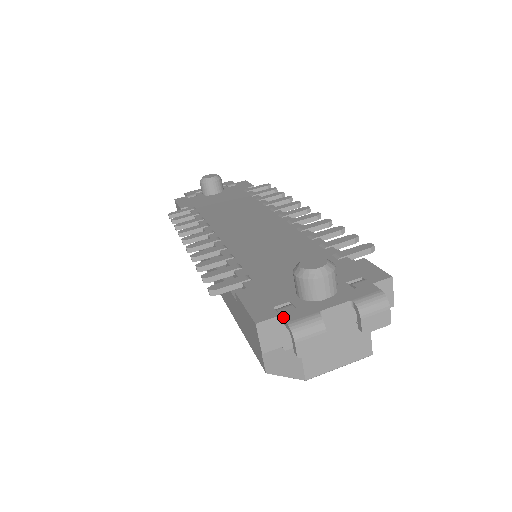
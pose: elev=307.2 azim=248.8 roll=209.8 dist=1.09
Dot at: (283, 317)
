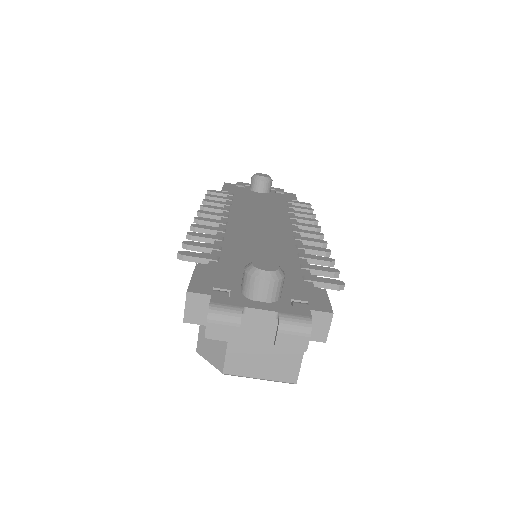
Dot at: (212, 297)
